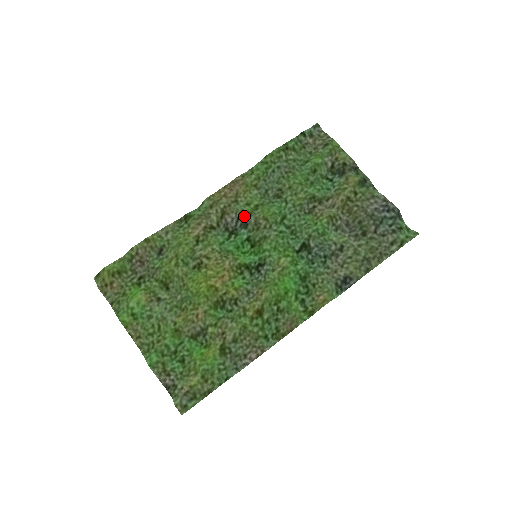
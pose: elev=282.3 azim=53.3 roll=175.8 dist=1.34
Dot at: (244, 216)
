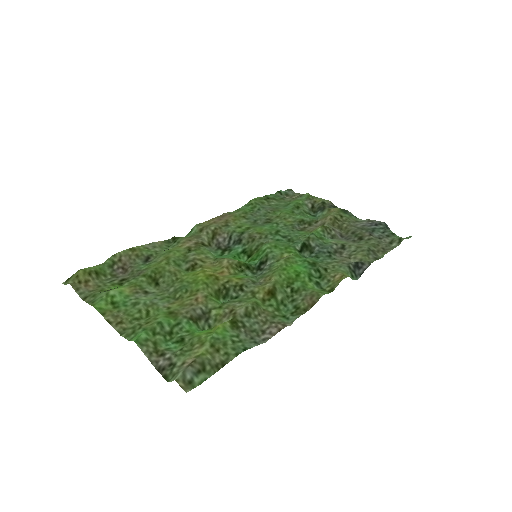
Dot at: (237, 234)
